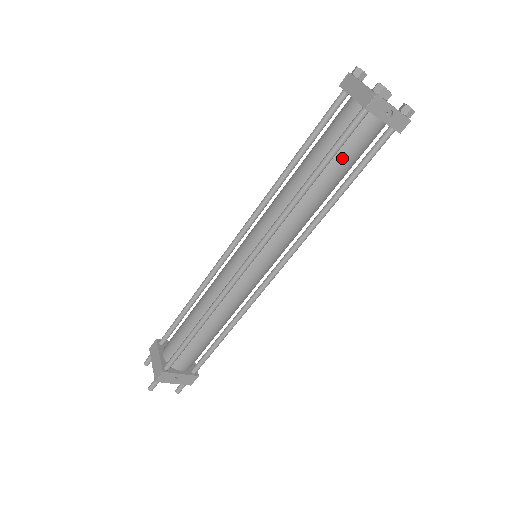
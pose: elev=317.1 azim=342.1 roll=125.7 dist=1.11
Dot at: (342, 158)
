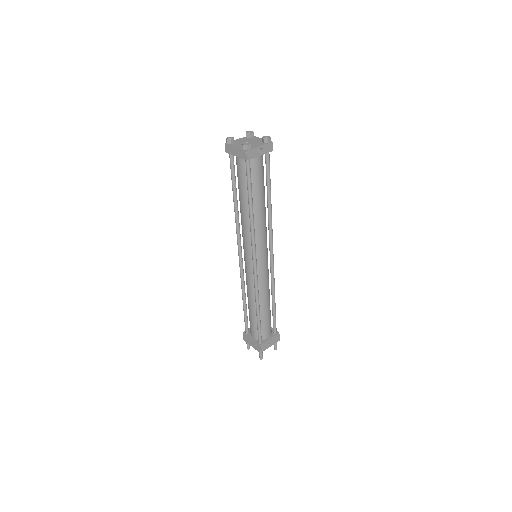
Dot at: (256, 185)
